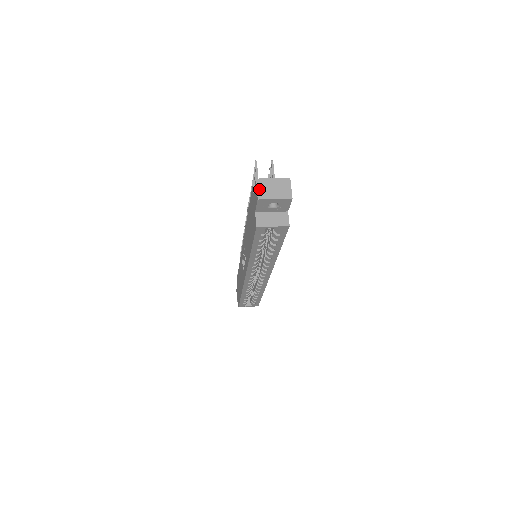
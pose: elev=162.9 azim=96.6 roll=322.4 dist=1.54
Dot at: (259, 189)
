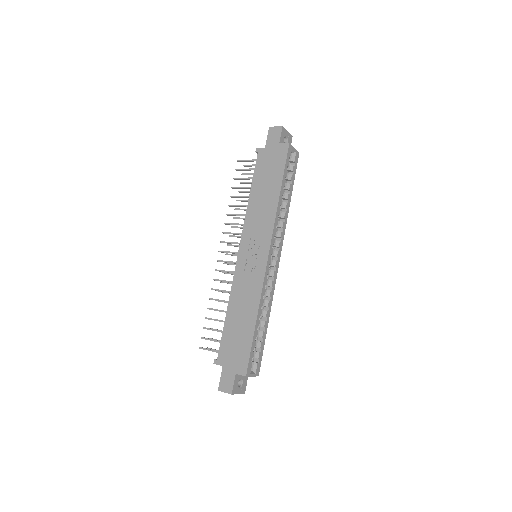
Dot at: (277, 127)
